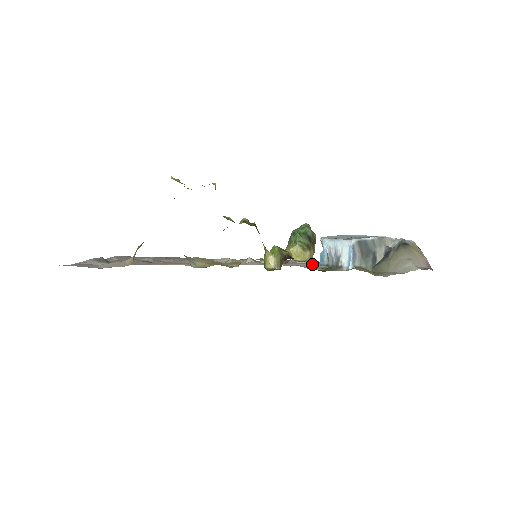
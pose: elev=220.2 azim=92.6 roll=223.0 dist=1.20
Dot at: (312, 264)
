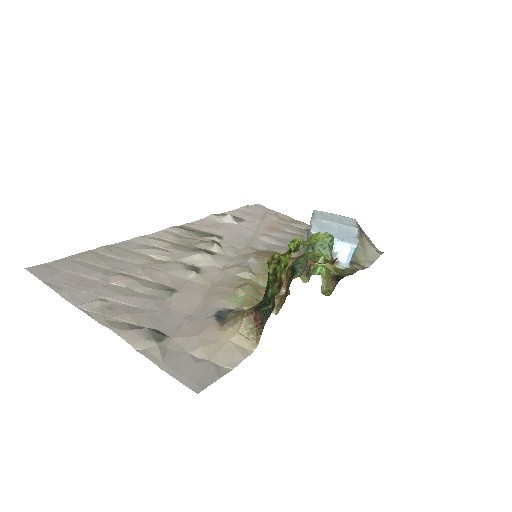
Dot at: occluded
